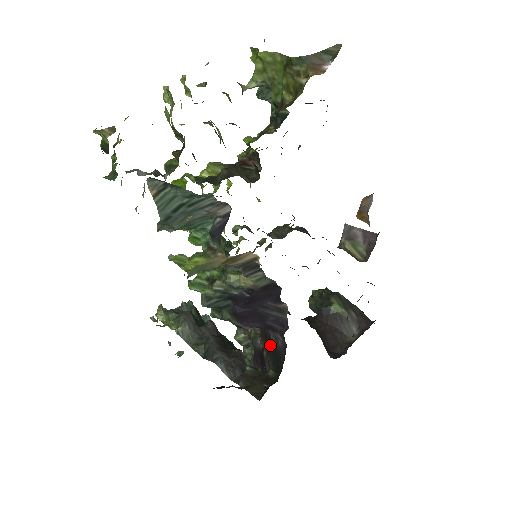
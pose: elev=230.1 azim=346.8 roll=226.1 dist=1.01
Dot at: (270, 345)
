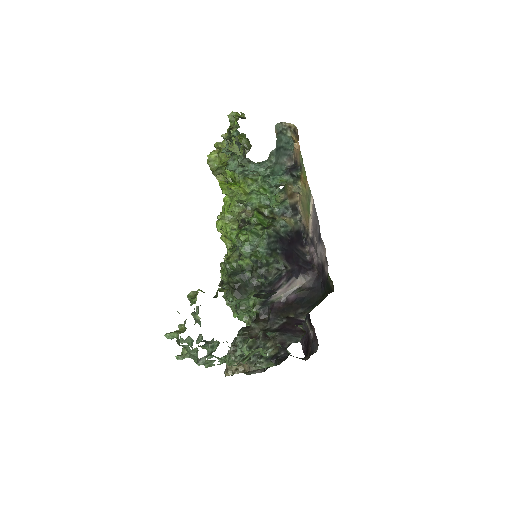
Dot at: (295, 303)
